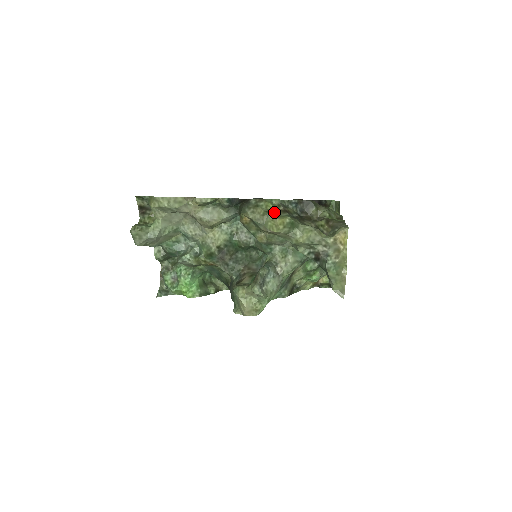
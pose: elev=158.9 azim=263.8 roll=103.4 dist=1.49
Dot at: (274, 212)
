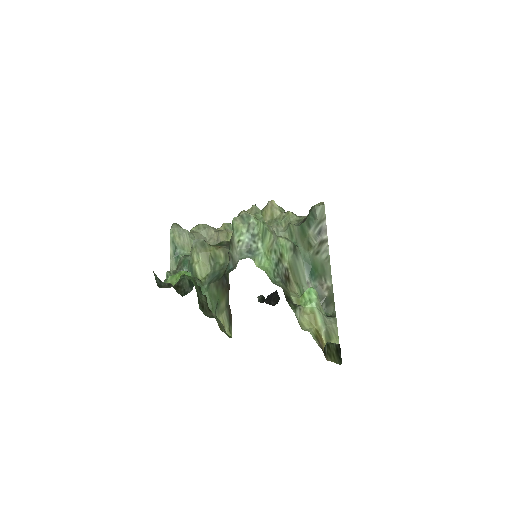
Dot at: occluded
